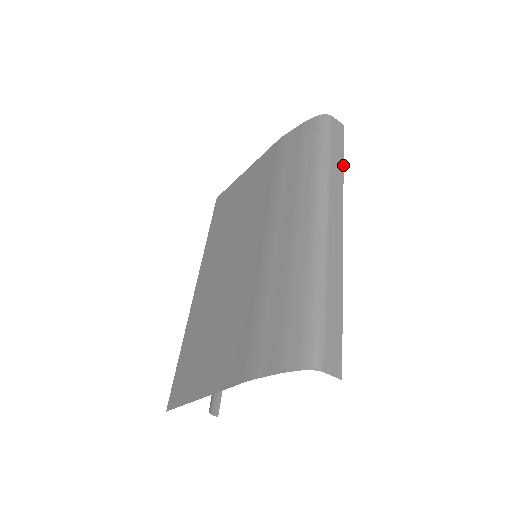
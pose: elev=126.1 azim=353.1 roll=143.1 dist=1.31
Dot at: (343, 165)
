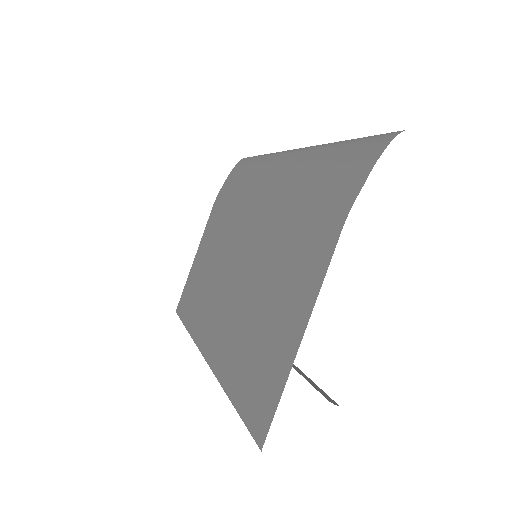
Dot at: occluded
